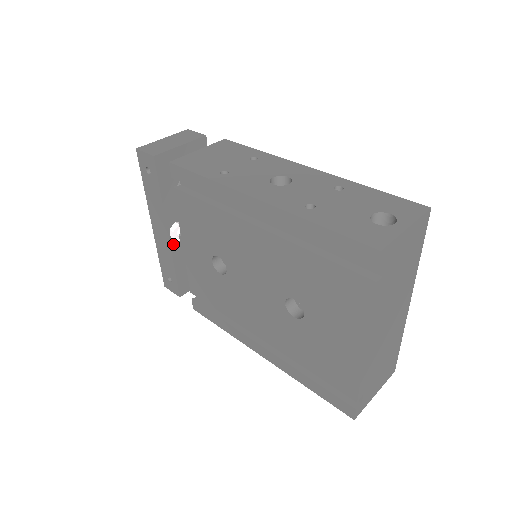
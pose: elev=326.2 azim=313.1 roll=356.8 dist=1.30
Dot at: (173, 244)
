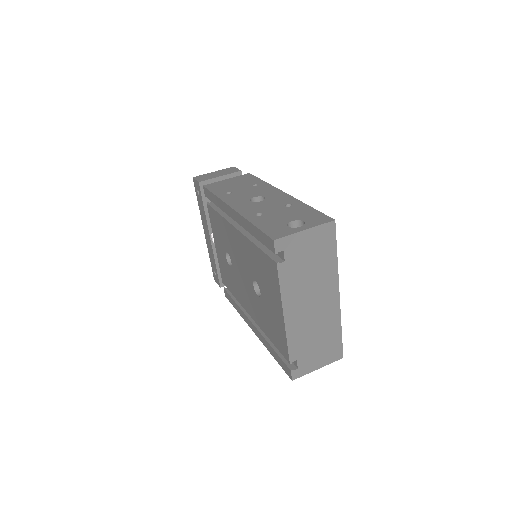
Dot at: (214, 246)
